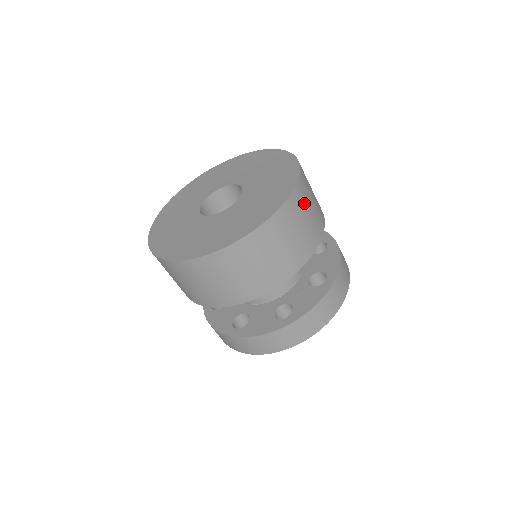
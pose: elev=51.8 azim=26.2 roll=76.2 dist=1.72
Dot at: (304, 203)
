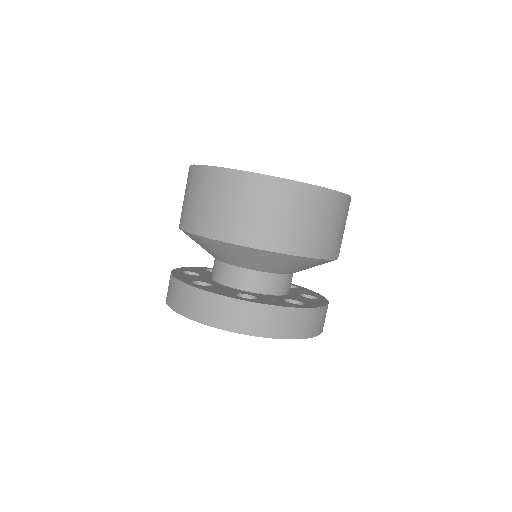
Dot at: (337, 214)
